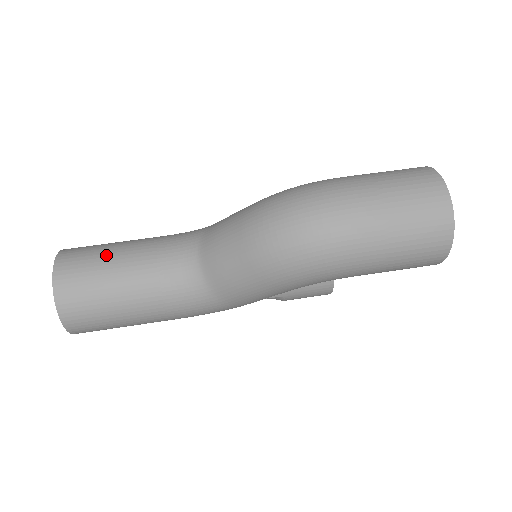
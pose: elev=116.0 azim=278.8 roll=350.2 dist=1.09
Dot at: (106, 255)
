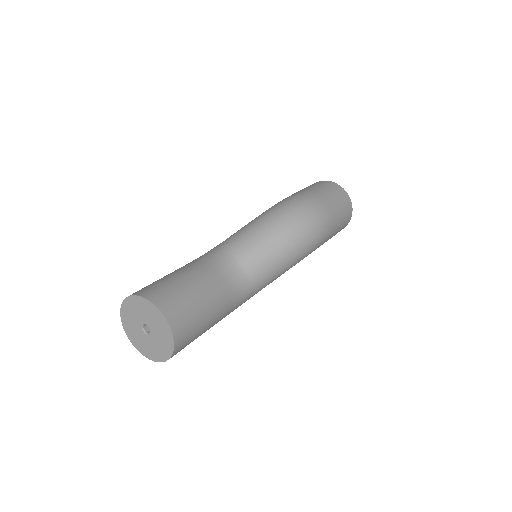
Dot at: (180, 283)
